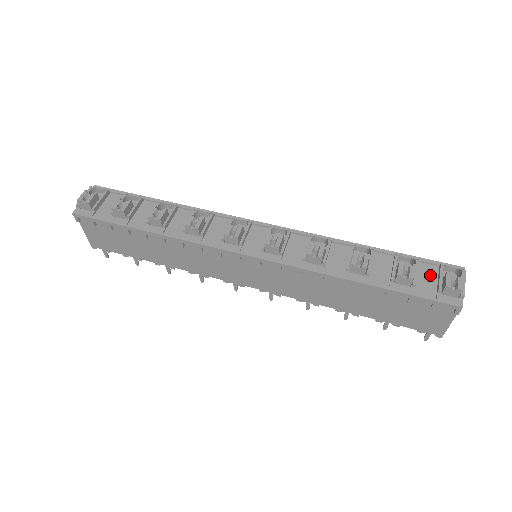
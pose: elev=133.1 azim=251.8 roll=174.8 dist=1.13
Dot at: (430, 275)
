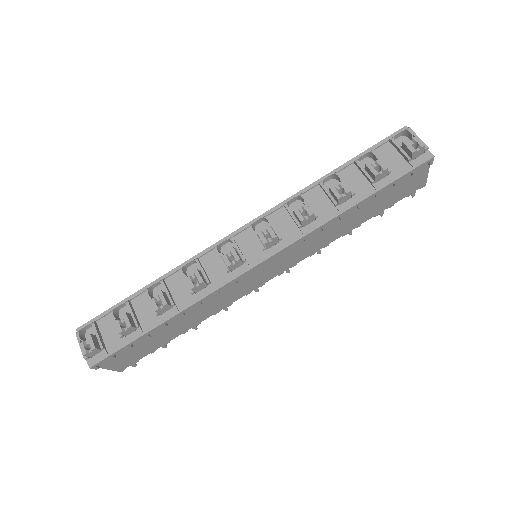
Dot at: (390, 154)
